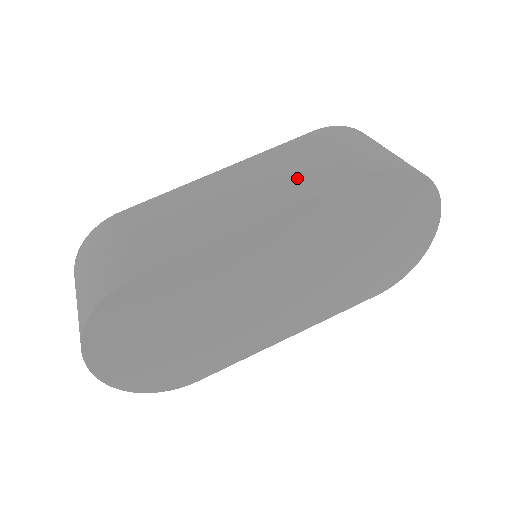
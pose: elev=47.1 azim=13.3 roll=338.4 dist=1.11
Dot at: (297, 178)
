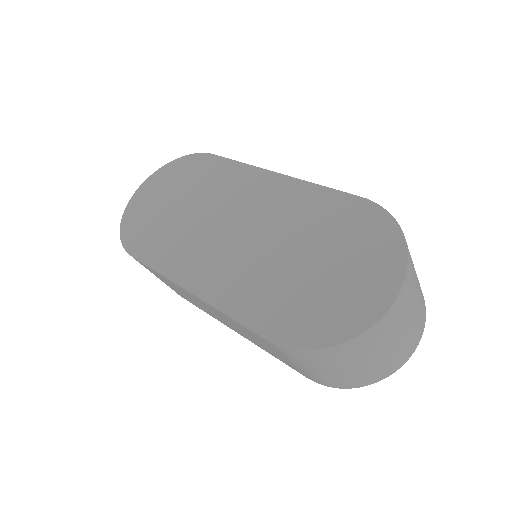
Dot at: occluded
